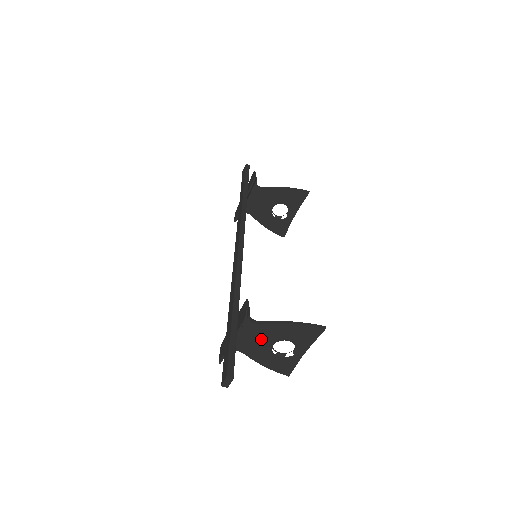
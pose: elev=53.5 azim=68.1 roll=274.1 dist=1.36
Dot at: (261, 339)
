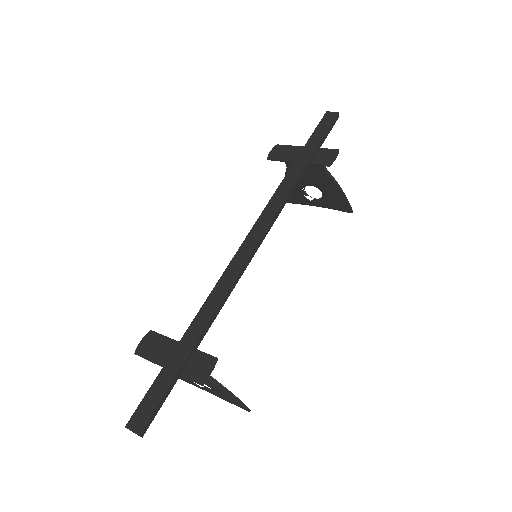
Dot at: occluded
